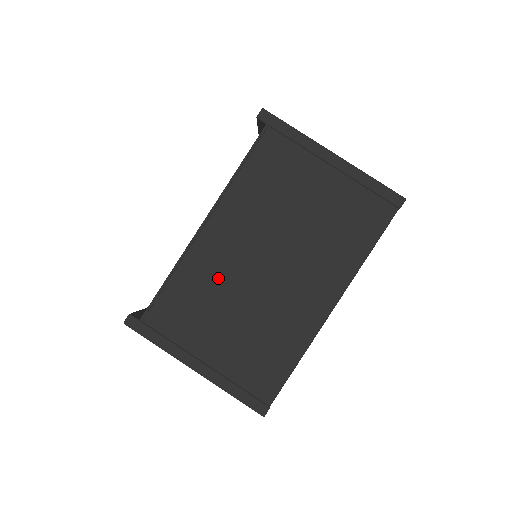
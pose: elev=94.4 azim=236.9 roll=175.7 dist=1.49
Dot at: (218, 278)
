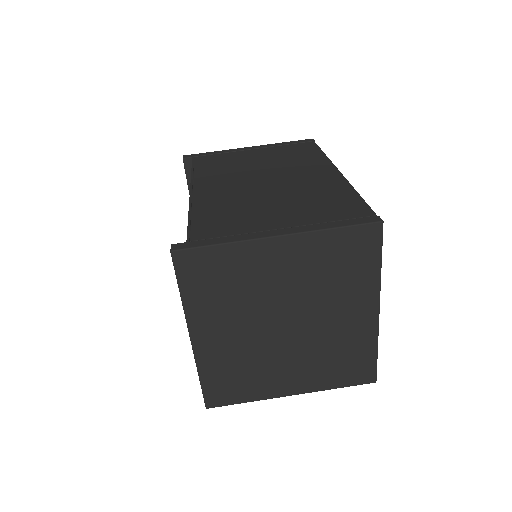
Dot at: (234, 198)
